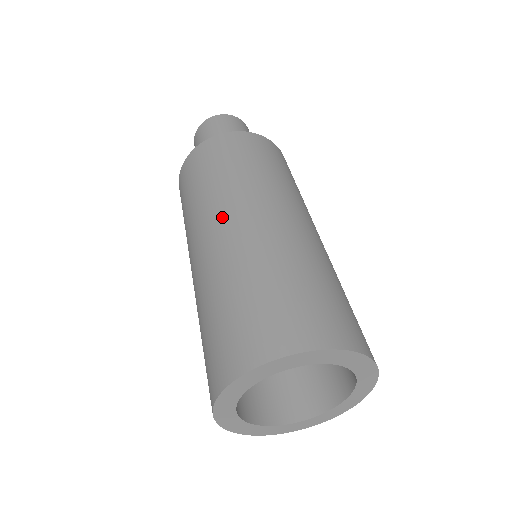
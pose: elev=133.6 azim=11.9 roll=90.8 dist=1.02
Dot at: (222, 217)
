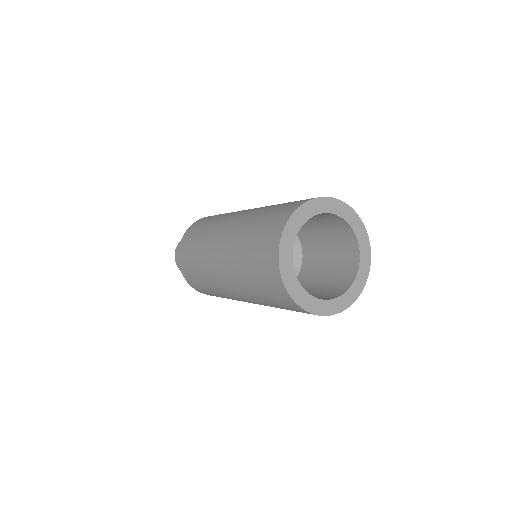
Dot at: (219, 232)
